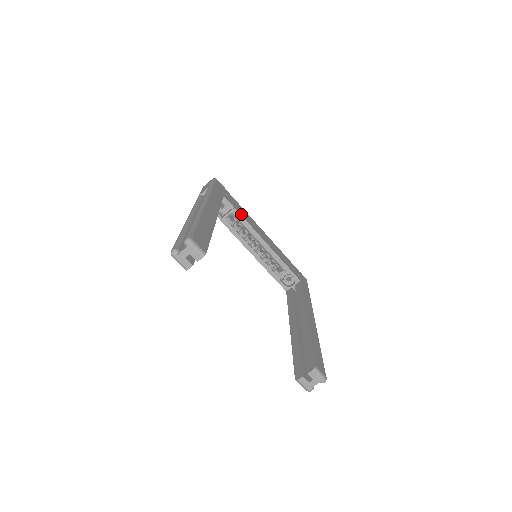
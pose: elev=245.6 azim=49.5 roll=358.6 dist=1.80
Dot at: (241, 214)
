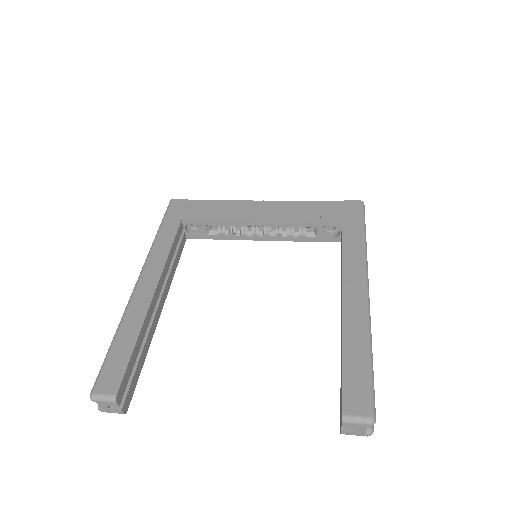
Dot at: (214, 219)
